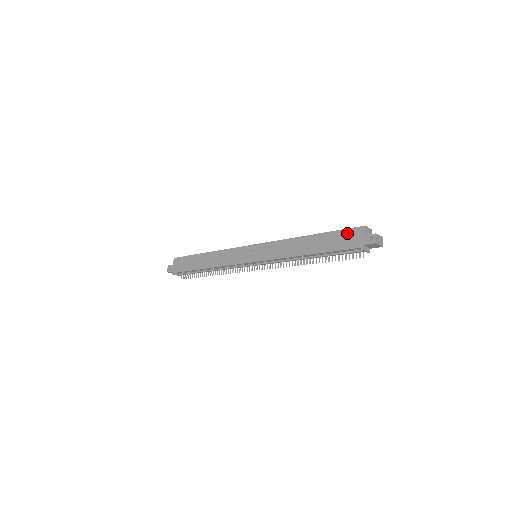
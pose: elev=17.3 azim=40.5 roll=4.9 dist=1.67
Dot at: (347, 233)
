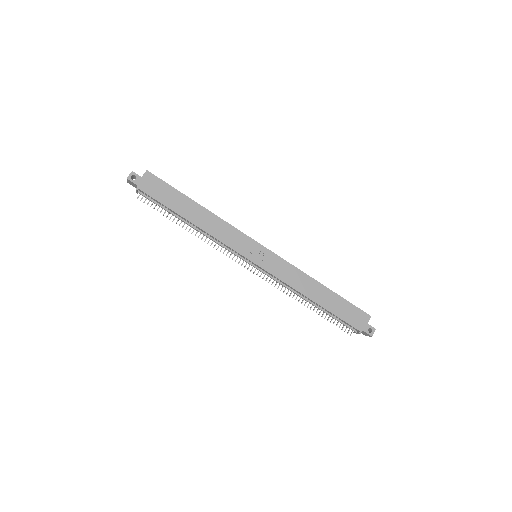
Dot at: (356, 311)
